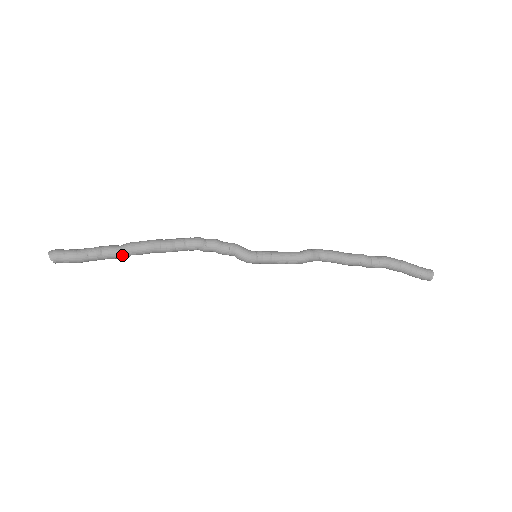
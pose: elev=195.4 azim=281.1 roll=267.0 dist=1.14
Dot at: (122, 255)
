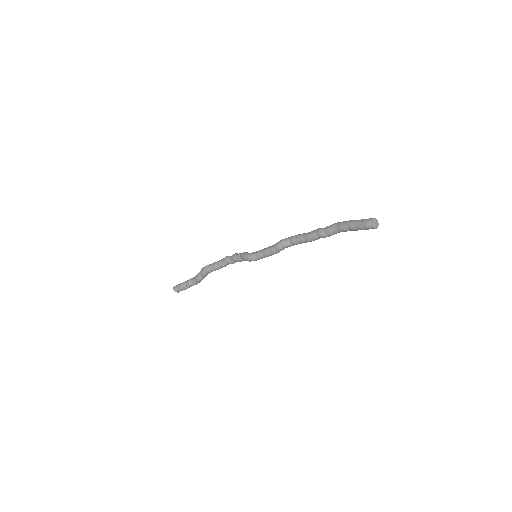
Dot at: (197, 278)
